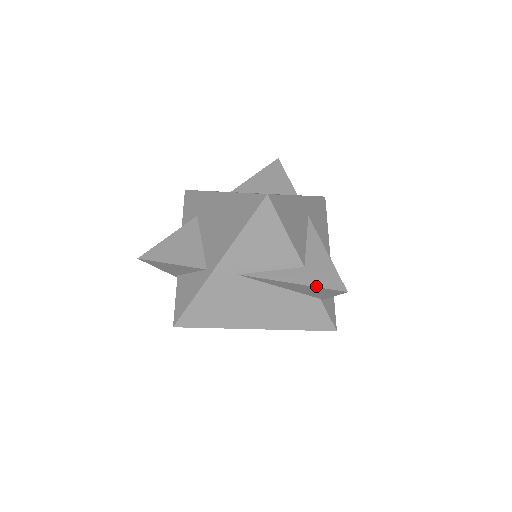
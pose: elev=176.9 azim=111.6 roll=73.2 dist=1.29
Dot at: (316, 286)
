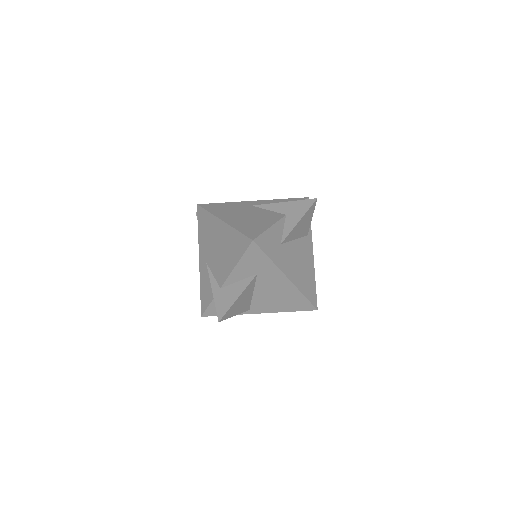
Dot at: occluded
